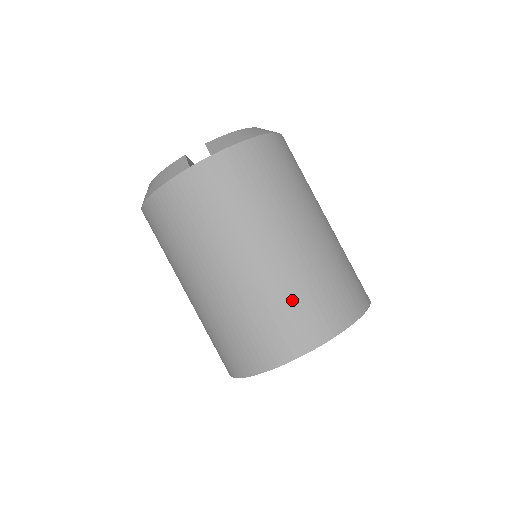
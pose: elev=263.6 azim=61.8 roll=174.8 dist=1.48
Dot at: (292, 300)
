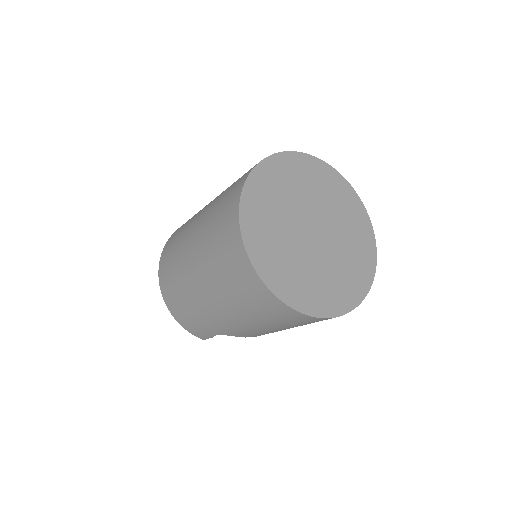
Dot at: (224, 194)
